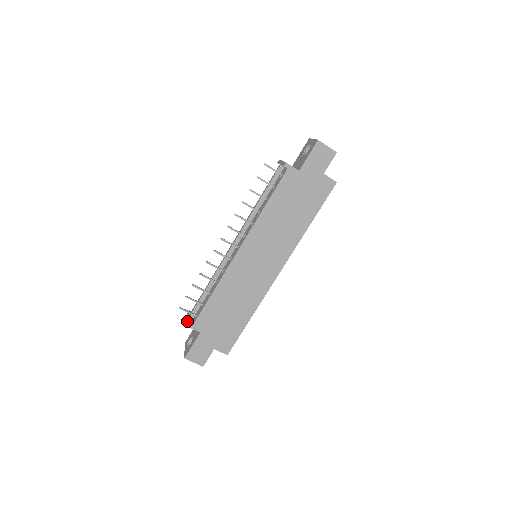
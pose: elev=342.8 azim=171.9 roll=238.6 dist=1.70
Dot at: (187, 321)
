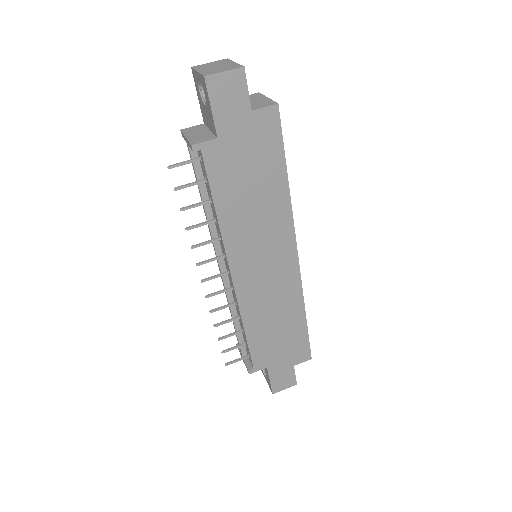
Dot at: occluded
